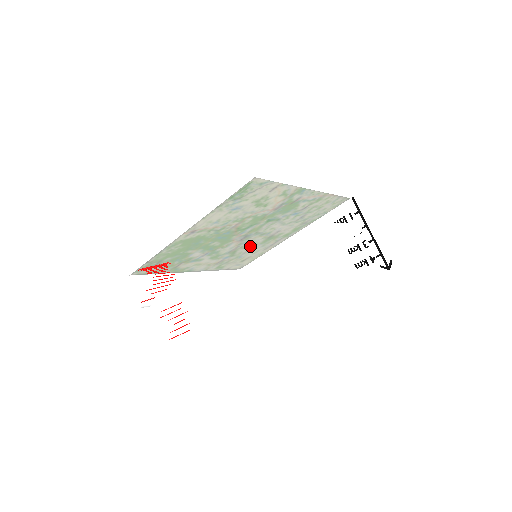
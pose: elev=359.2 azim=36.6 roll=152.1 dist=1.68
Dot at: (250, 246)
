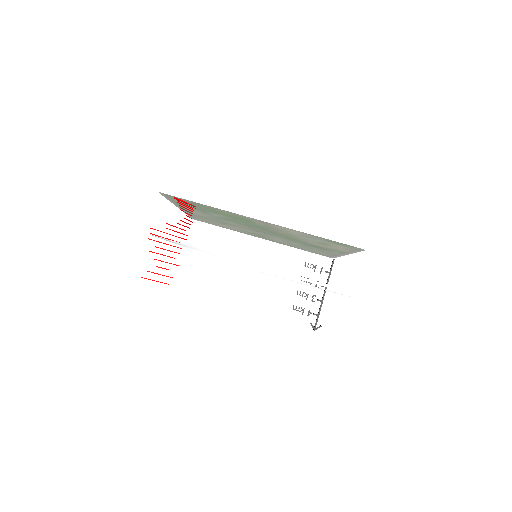
Dot at: (303, 283)
